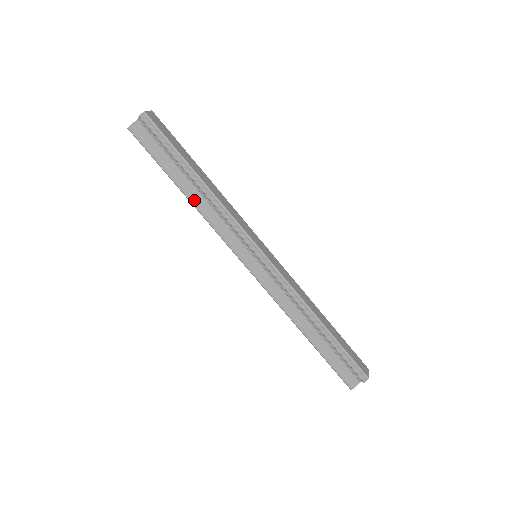
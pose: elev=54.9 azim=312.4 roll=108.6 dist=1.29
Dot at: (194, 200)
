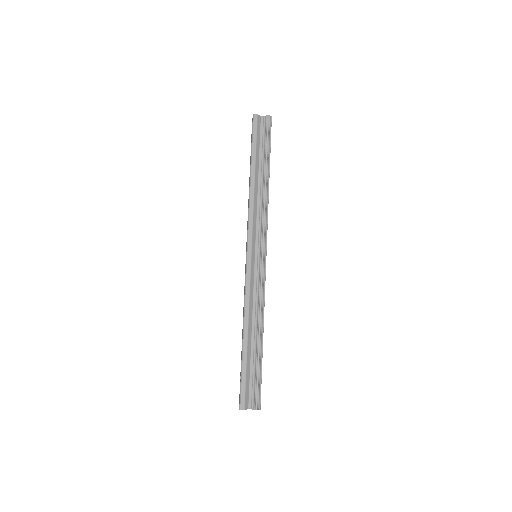
Dot at: (254, 186)
